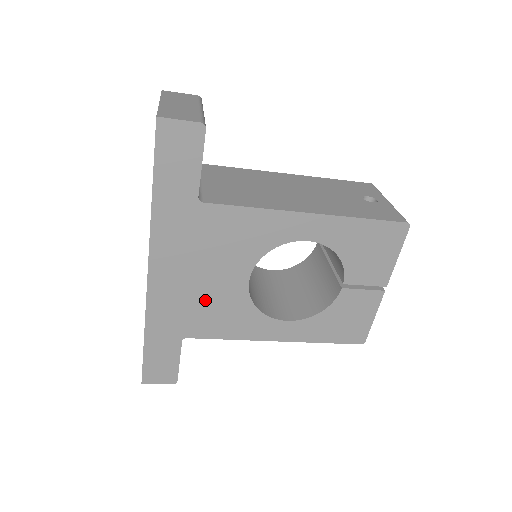
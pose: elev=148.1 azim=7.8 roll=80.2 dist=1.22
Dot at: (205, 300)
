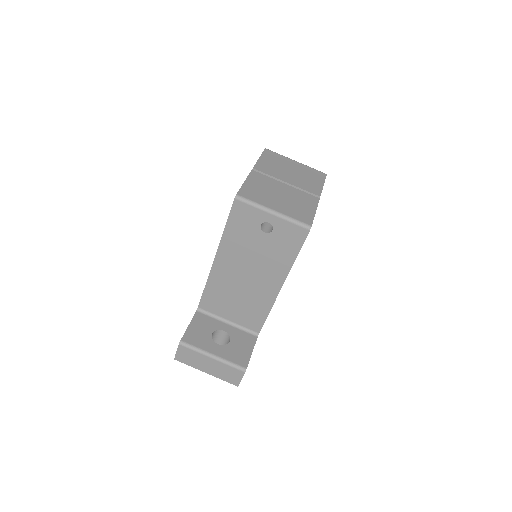
Dot at: occluded
